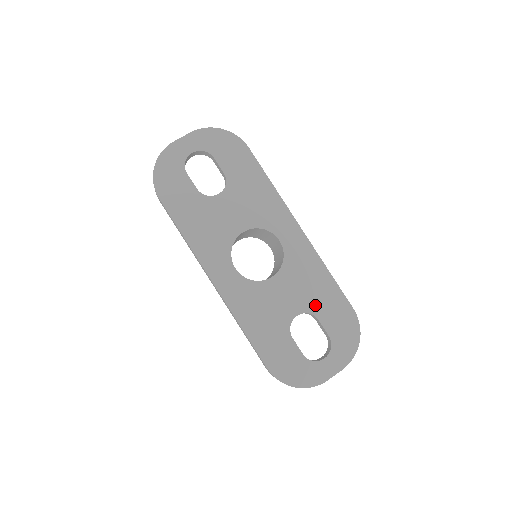
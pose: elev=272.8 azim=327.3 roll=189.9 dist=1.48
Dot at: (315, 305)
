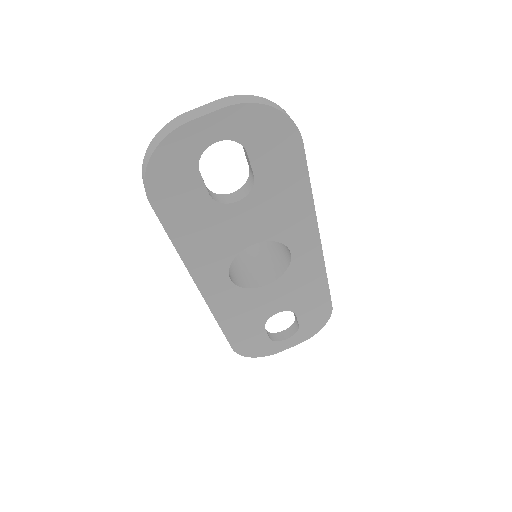
Dot at: (299, 305)
